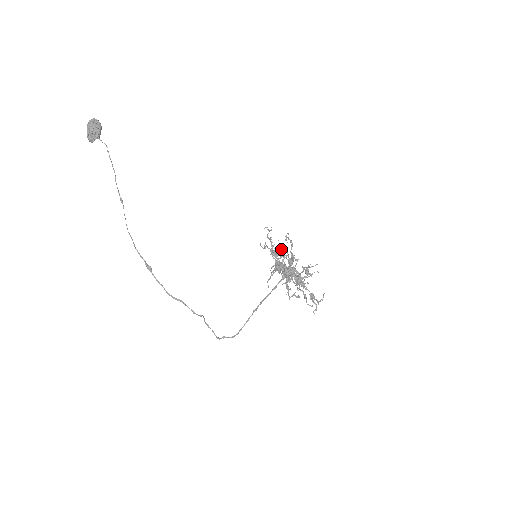
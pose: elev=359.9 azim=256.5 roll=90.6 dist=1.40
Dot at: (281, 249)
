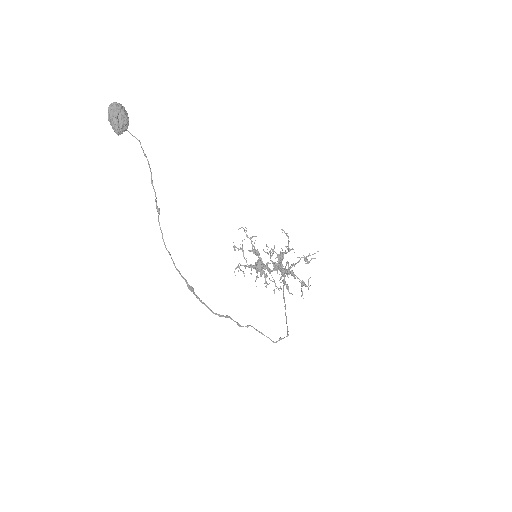
Dot at: (267, 246)
